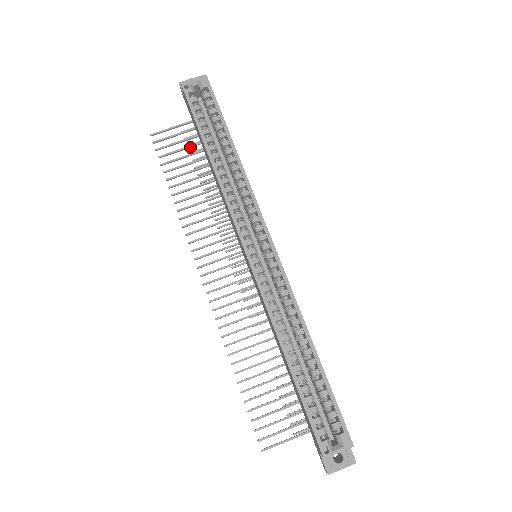
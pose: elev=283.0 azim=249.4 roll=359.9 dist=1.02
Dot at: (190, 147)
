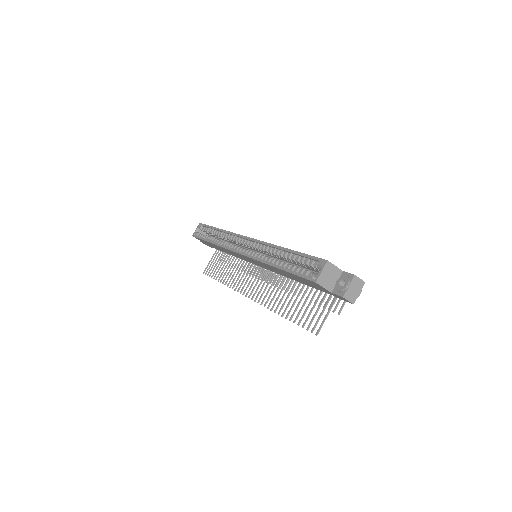
Dot at: occluded
